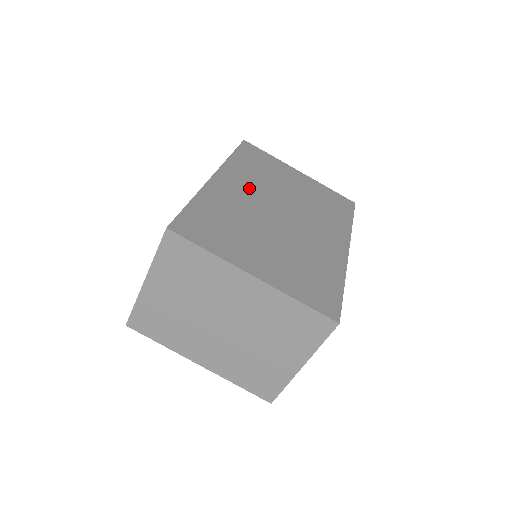
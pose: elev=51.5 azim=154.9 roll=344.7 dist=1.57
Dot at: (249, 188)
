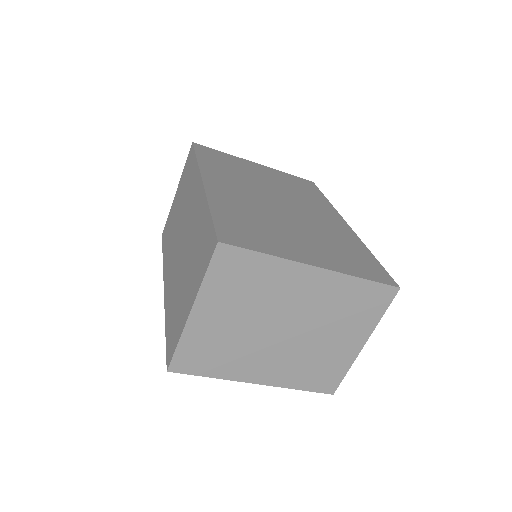
Dot at: (238, 186)
